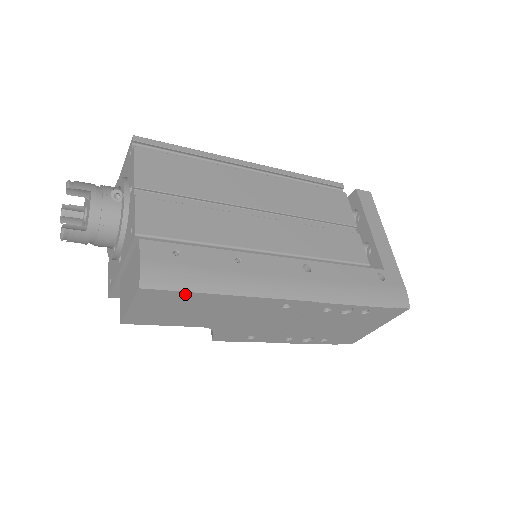
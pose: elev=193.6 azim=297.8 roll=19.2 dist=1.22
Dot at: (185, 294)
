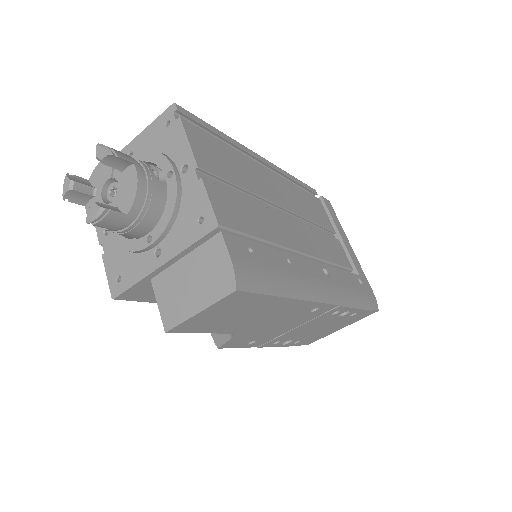
Dot at: (263, 297)
